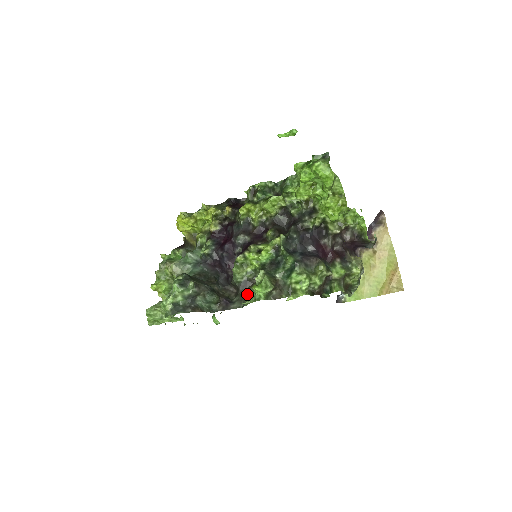
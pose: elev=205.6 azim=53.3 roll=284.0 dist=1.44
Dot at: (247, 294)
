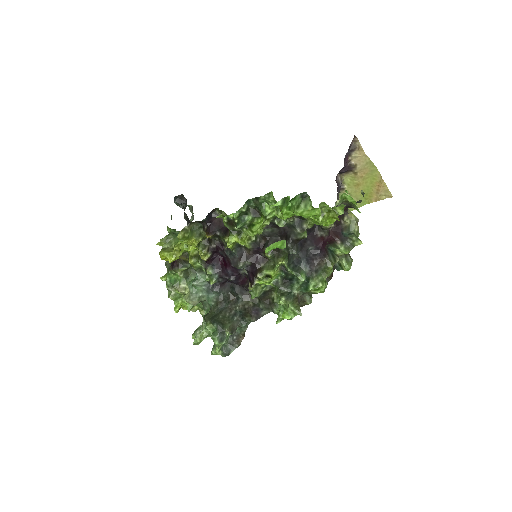
Dot at: (271, 301)
